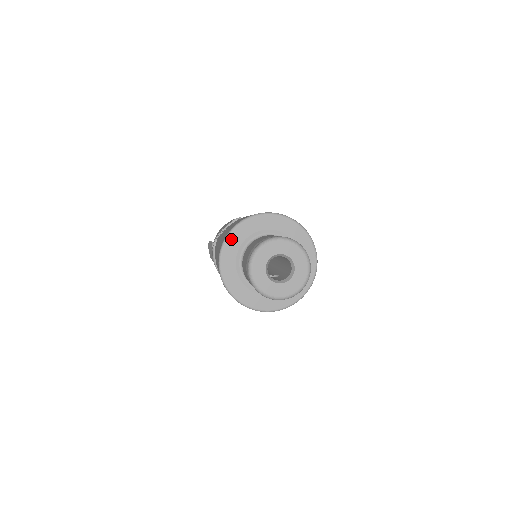
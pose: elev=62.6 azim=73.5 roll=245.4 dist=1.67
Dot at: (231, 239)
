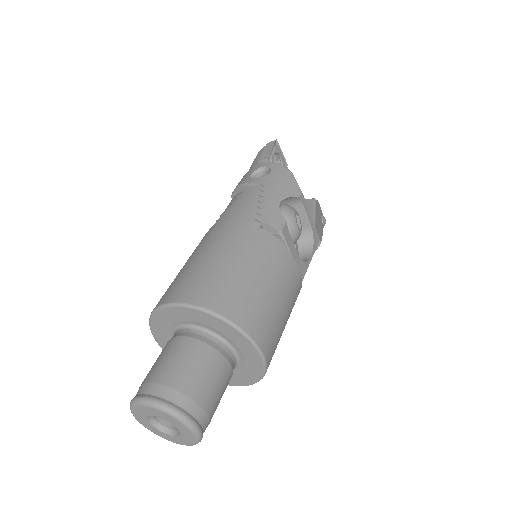
Dot at: (195, 312)
